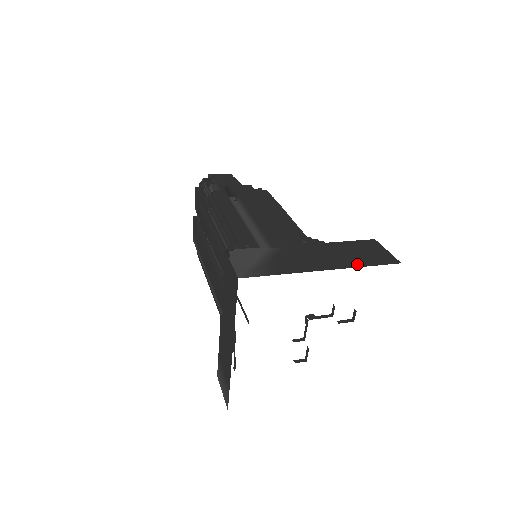
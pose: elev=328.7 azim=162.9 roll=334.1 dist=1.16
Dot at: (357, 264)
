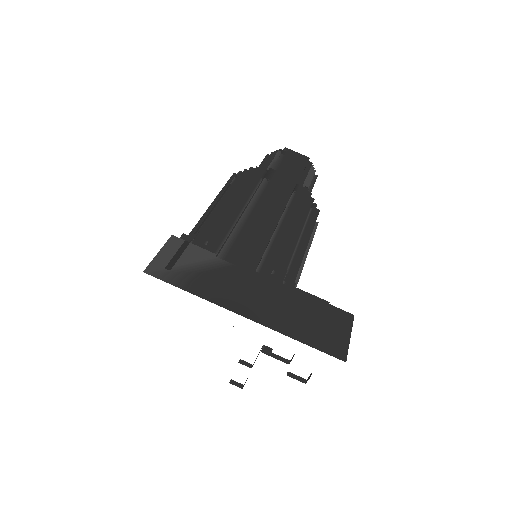
Dot at: (290, 331)
